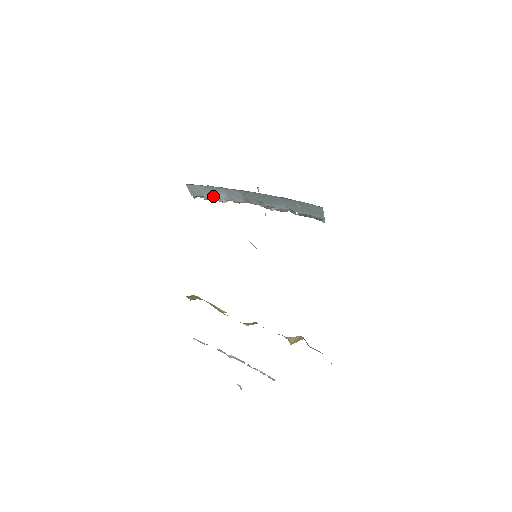
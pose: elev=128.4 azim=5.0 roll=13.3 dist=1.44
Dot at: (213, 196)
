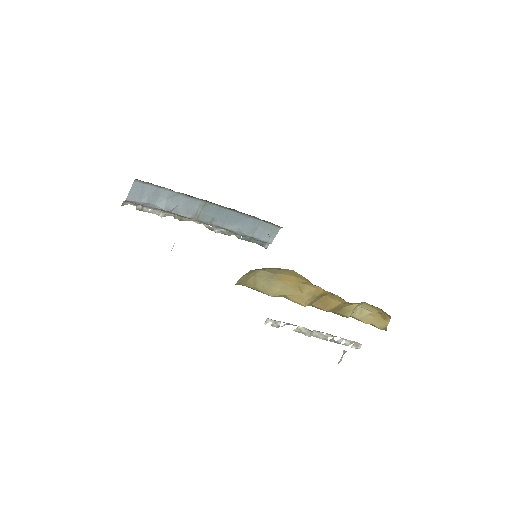
Dot at: (158, 204)
